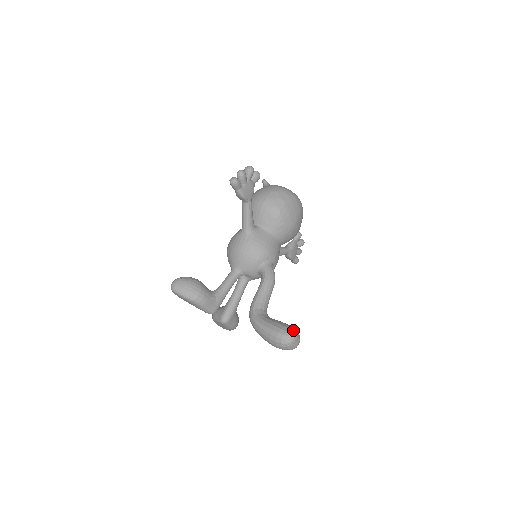
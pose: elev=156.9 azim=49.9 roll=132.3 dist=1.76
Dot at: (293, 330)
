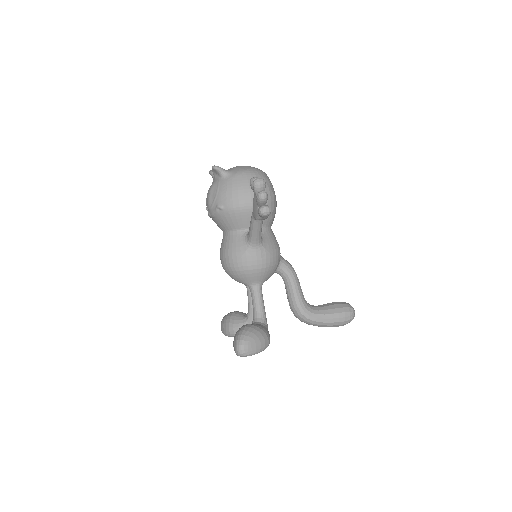
Dot at: (349, 306)
